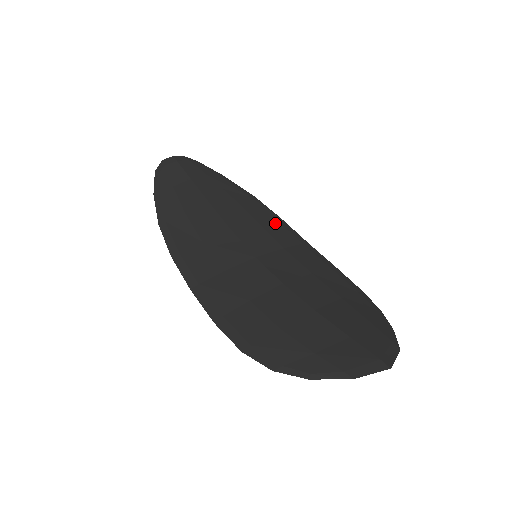
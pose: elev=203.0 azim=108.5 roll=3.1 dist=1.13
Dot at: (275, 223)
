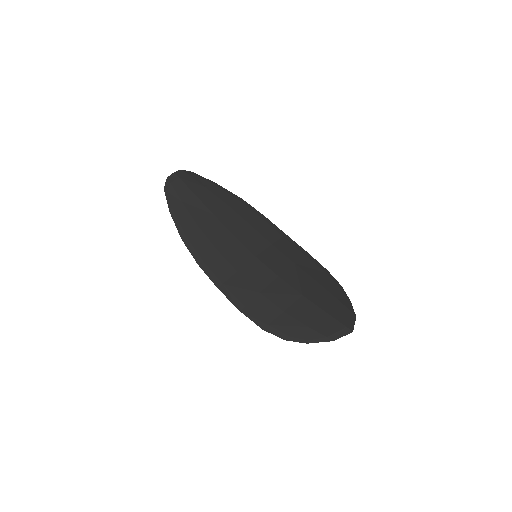
Dot at: (261, 222)
